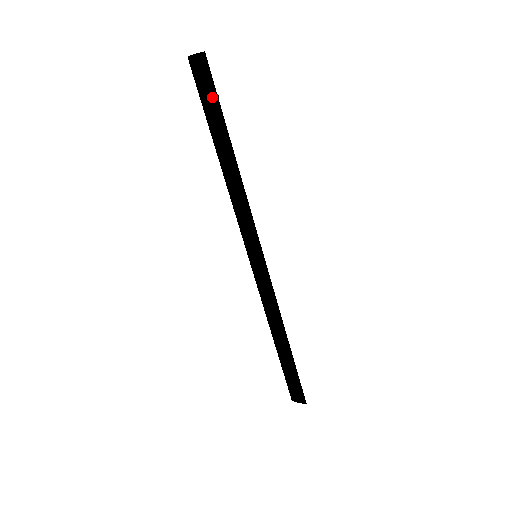
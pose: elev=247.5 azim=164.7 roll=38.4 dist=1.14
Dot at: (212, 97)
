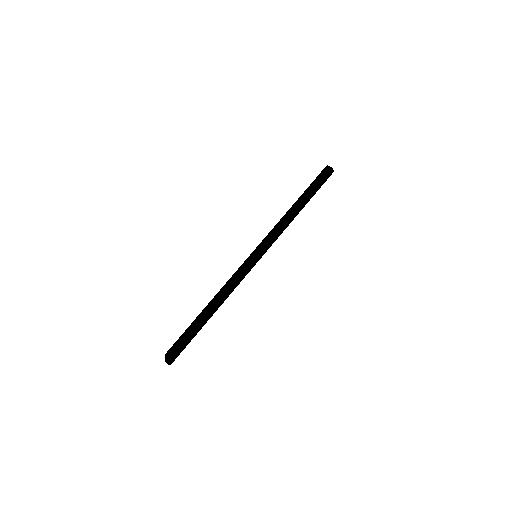
Dot at: (320, 185)
